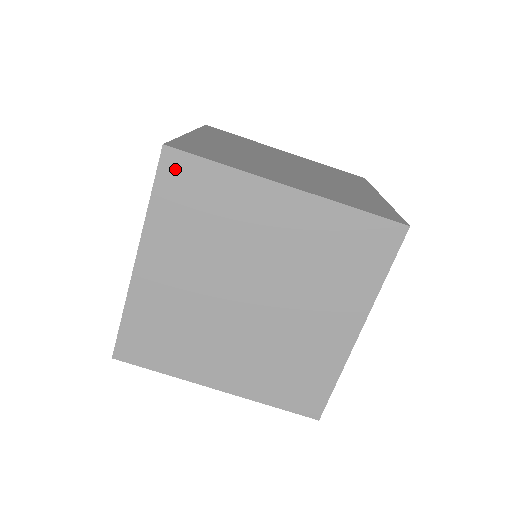
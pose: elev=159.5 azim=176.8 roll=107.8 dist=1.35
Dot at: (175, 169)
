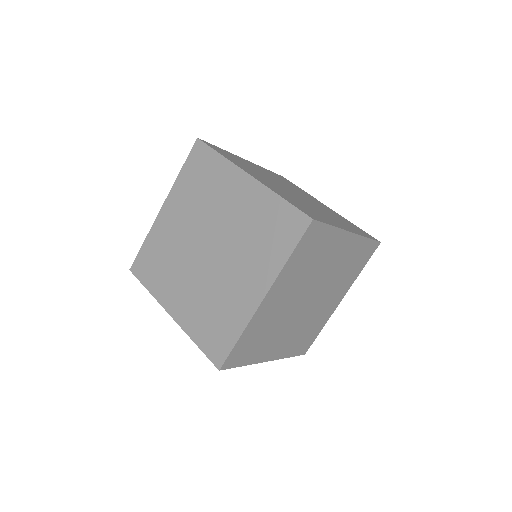
Dot at: (311, 234)
